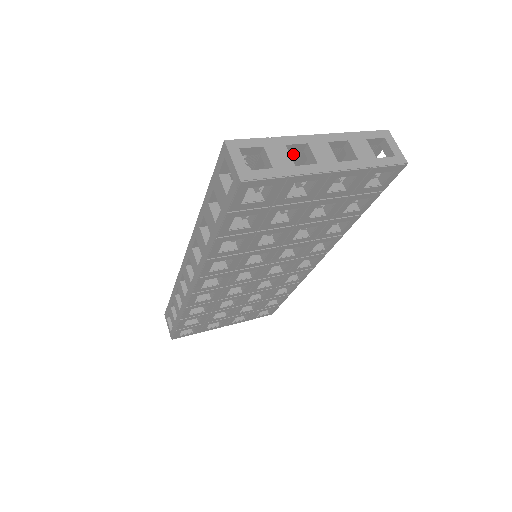
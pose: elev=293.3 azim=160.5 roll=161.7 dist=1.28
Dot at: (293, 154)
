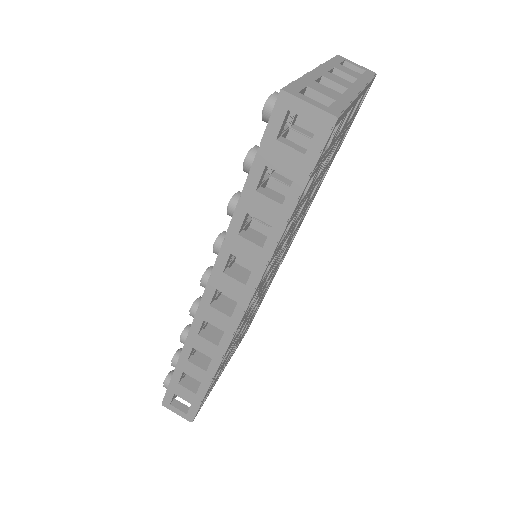
Dot at: occluded
